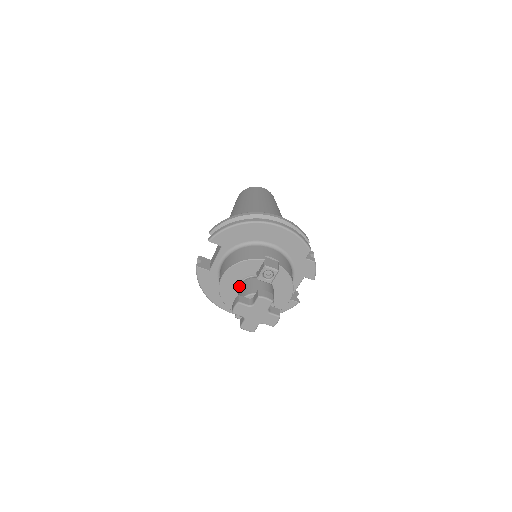
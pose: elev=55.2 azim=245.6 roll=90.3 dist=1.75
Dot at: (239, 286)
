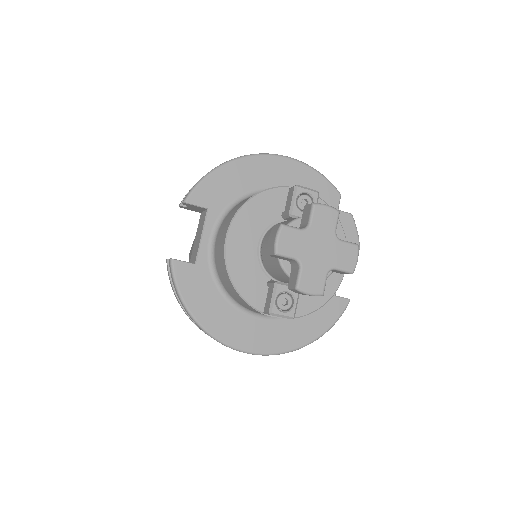
Dot at: (260, 249)
